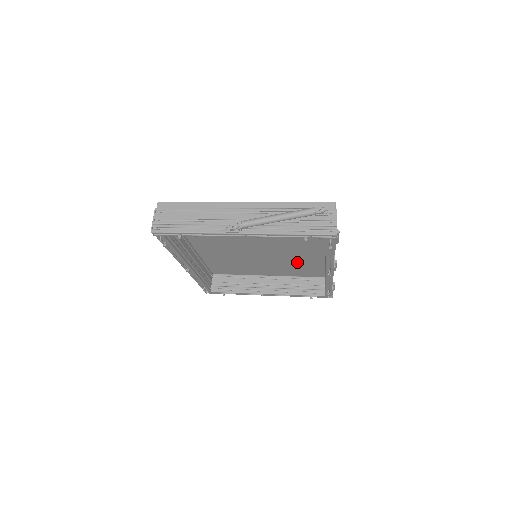
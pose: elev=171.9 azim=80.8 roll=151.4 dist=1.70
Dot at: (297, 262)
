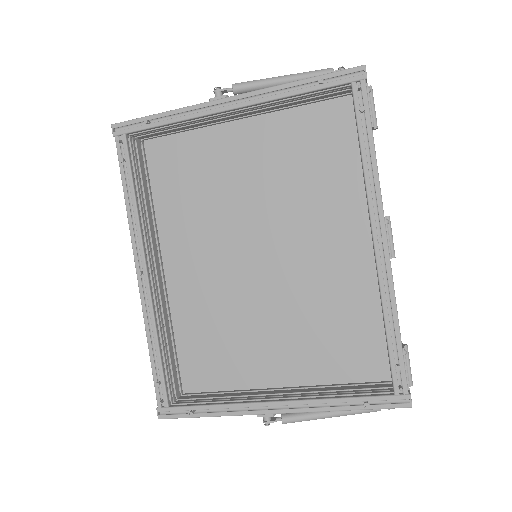
Dot at: (329, 306)
